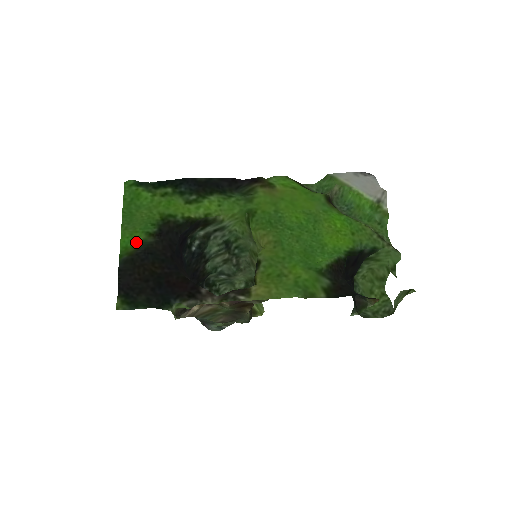
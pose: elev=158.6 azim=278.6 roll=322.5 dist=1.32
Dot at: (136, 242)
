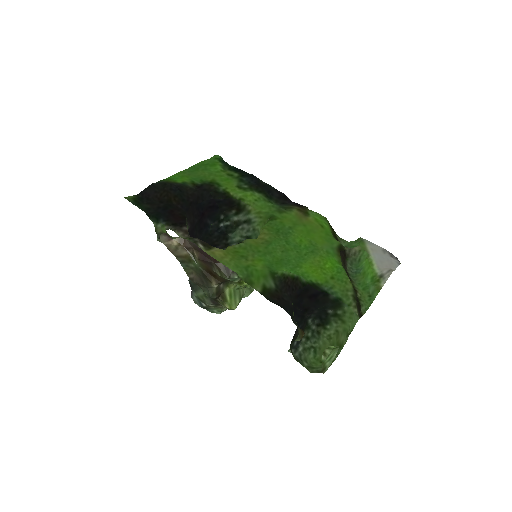
Dot at: (180, 180)
